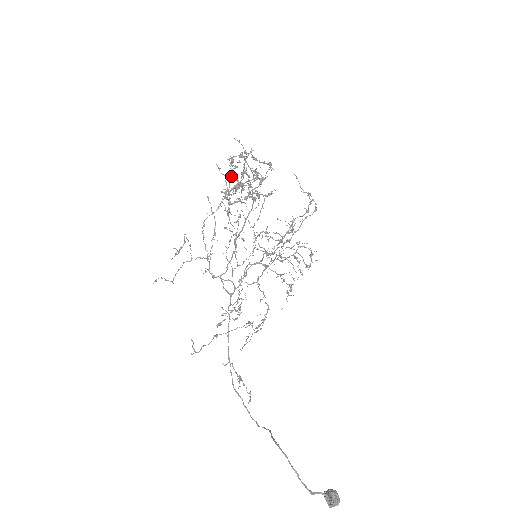
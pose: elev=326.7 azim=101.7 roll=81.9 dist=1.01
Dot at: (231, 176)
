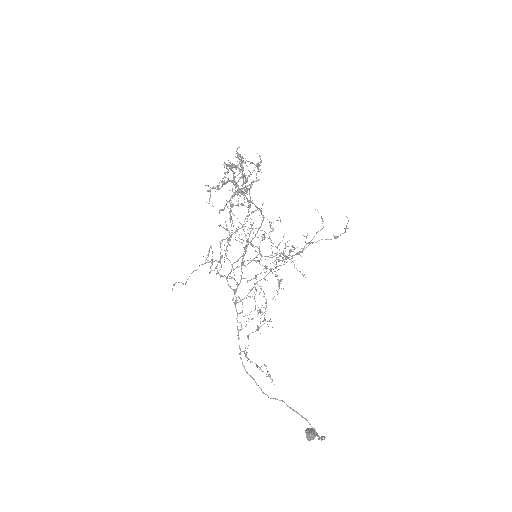
Dot at: occluded
